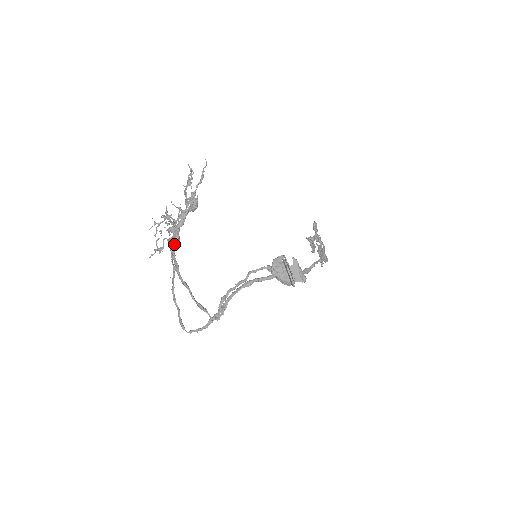
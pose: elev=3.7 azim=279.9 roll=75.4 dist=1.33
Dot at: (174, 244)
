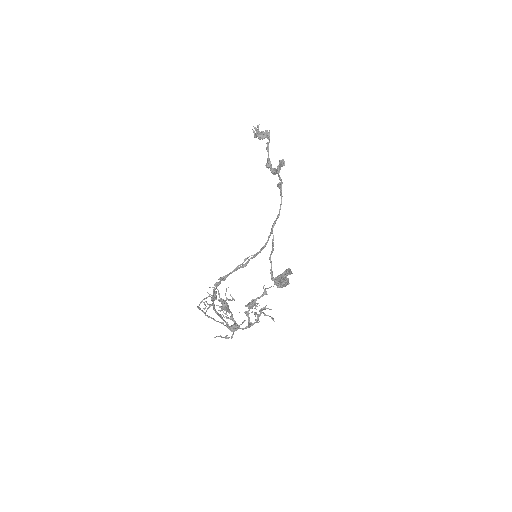
Dot at: (235, 330)
